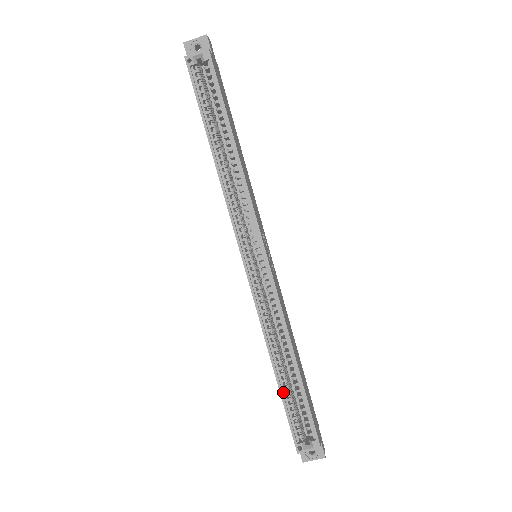
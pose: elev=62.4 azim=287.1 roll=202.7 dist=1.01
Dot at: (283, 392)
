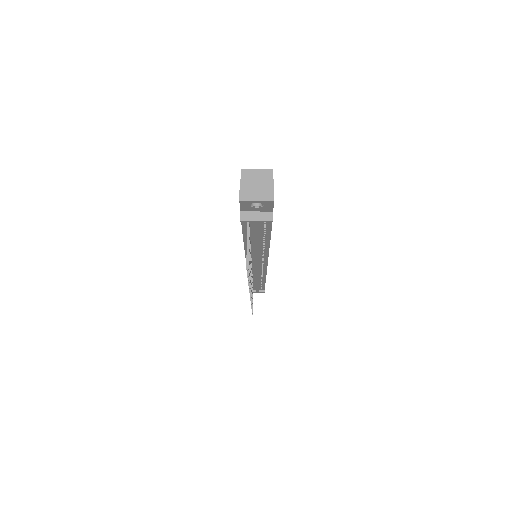
Dot at: occluded
